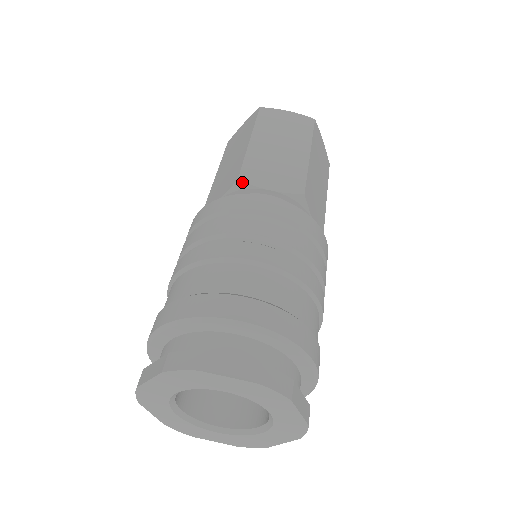
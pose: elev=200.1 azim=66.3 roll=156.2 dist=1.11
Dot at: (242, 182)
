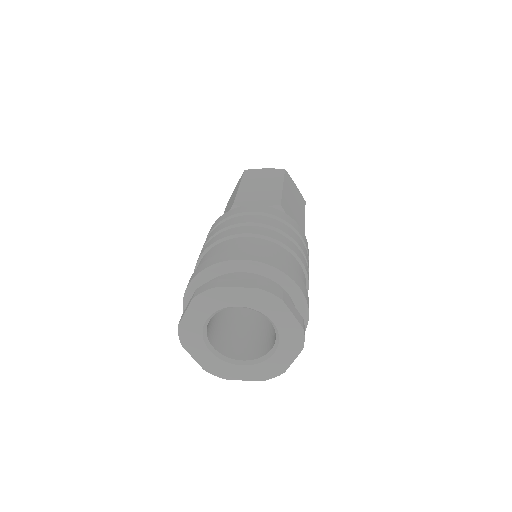
Dot at: (236, 206)
